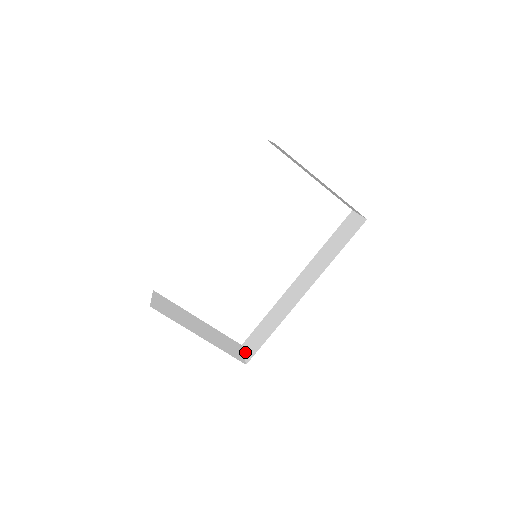
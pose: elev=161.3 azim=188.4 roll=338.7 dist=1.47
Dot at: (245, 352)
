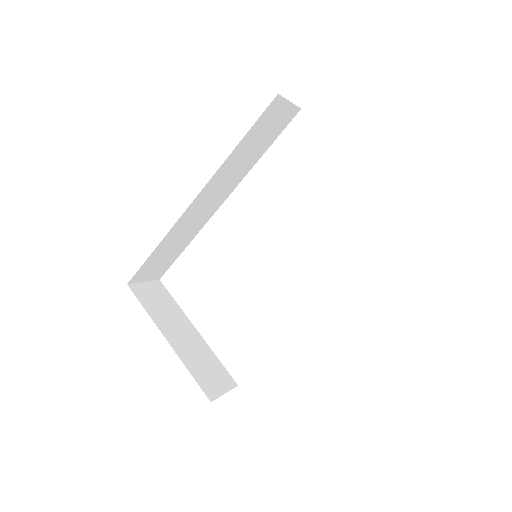
Dot at: (227, 390)
